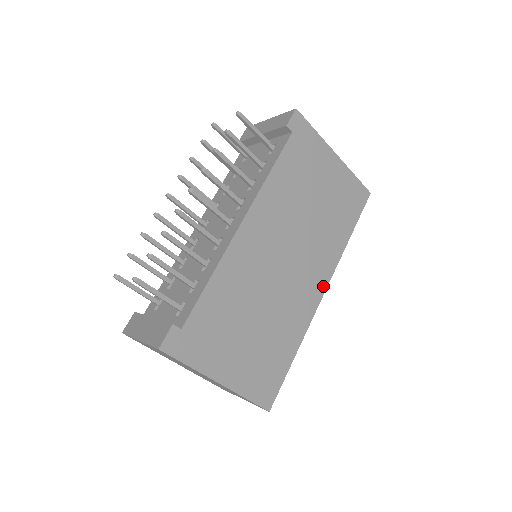
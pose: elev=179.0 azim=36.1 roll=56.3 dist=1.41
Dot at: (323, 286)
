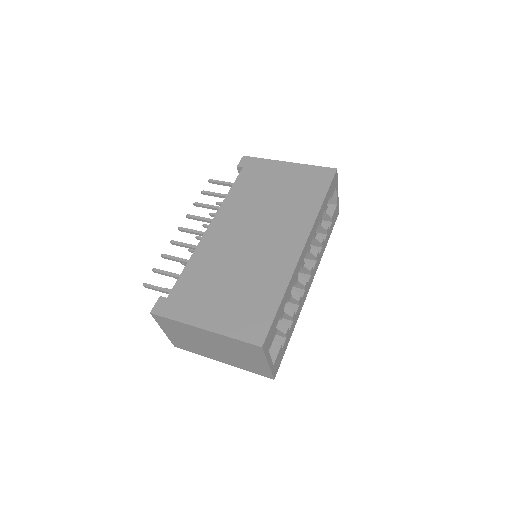
Dot at: (301, 242)
